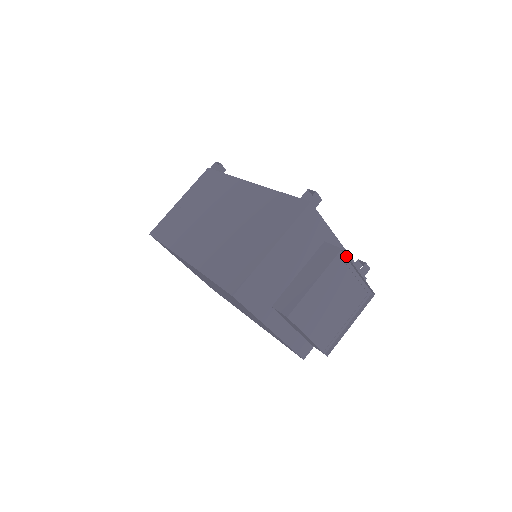
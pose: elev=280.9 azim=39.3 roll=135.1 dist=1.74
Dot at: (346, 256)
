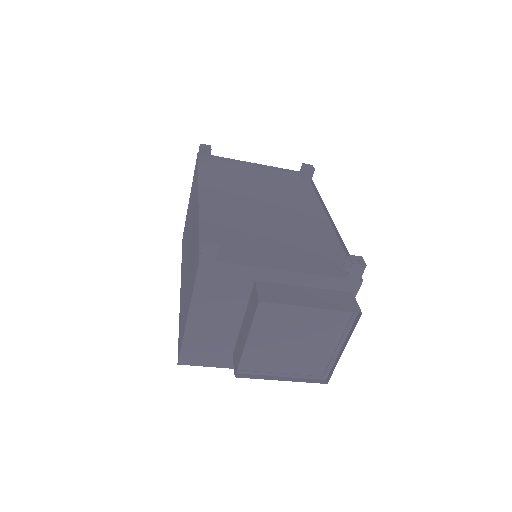
Dot at: (275, 302)
